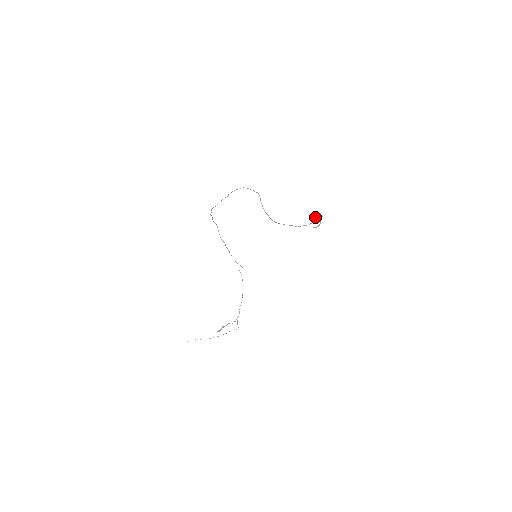
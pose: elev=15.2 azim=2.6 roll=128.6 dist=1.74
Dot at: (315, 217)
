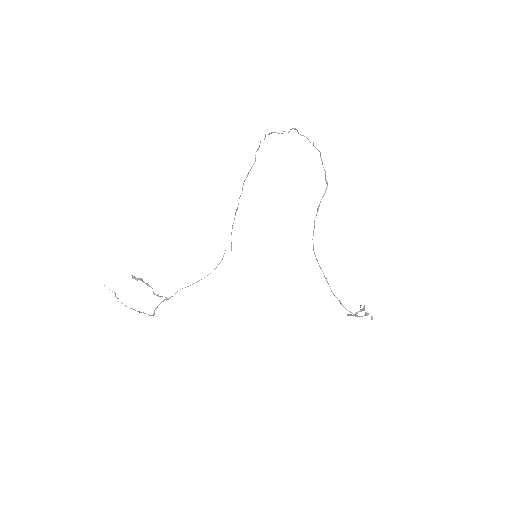
Dot at: occluded
